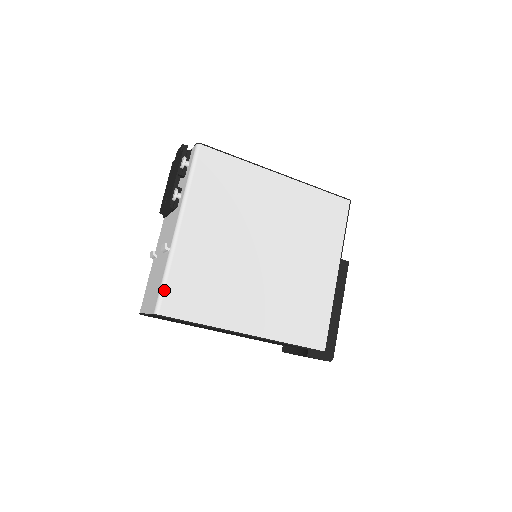
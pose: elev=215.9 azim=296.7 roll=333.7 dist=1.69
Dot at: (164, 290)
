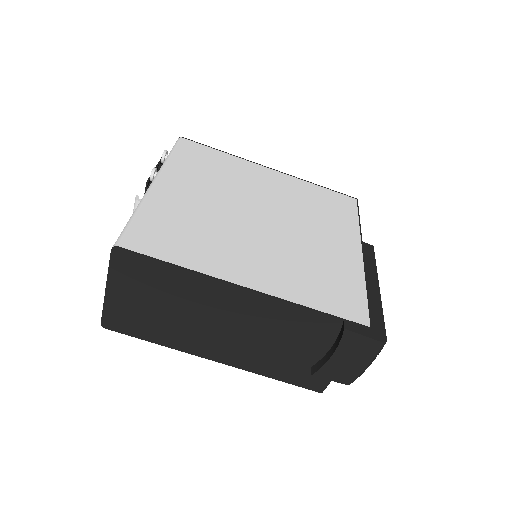
Dot at: (129, 226)
